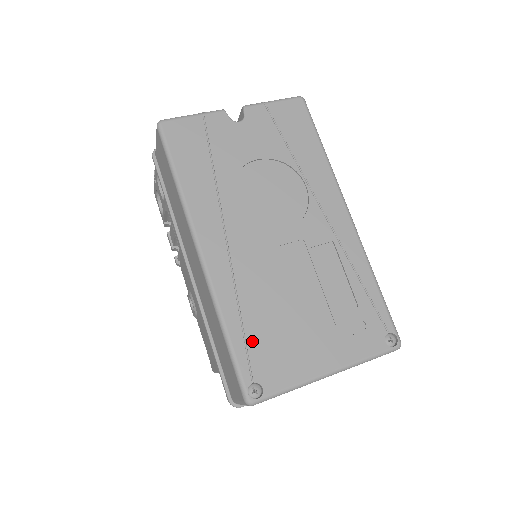
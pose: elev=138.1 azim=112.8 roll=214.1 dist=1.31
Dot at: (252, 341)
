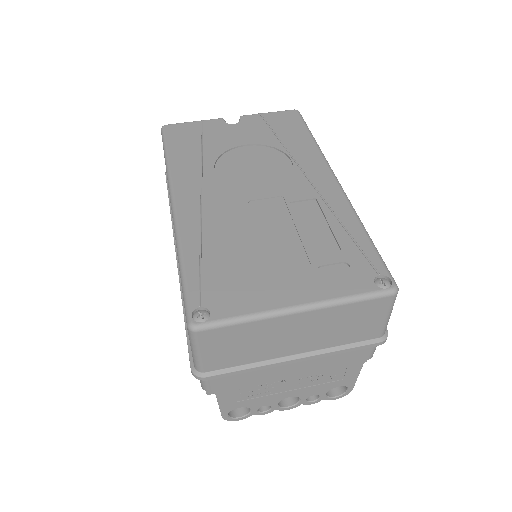
Dot at: (208, 271)
